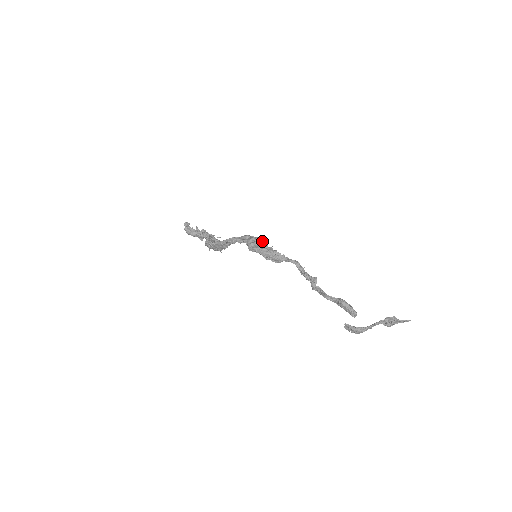
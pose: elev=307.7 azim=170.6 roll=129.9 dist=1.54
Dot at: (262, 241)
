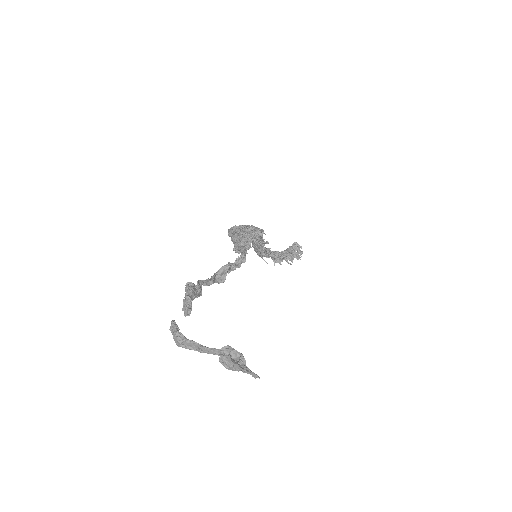
Dot at: (255, 232)
